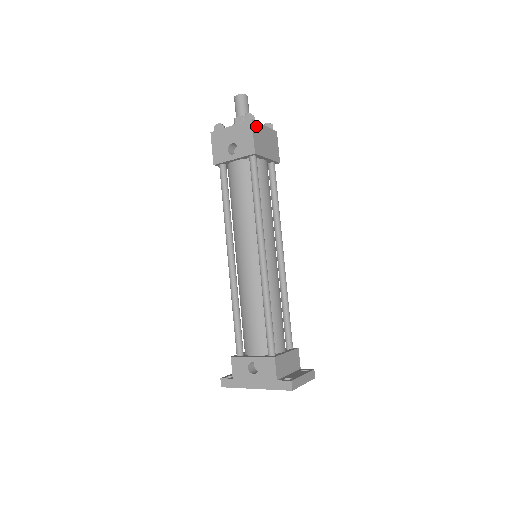
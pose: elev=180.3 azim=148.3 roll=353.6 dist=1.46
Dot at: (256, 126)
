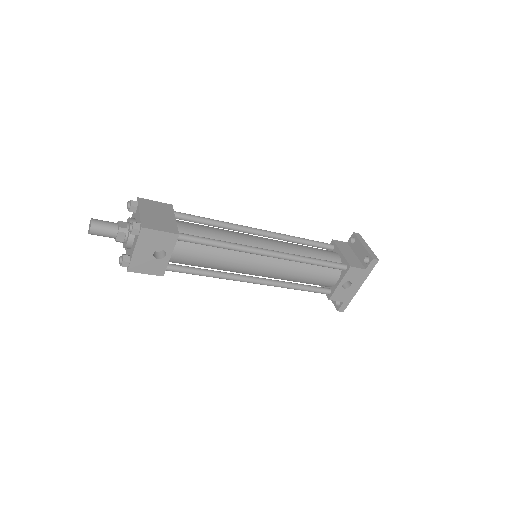
Dot at: (146, 224)
